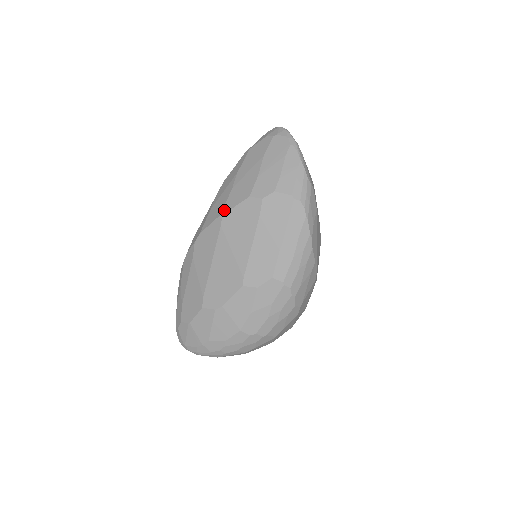
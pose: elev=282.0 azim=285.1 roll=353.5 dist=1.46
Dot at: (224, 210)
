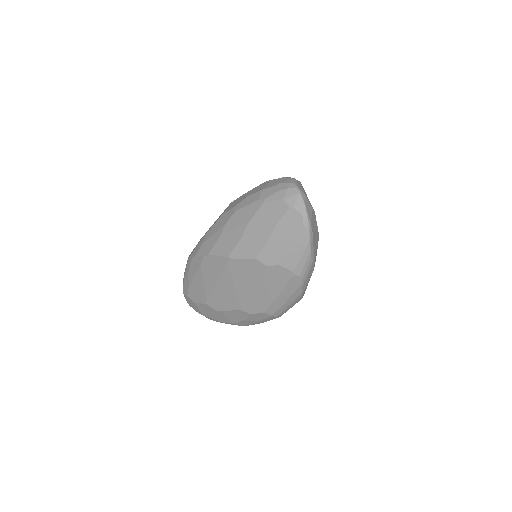
Dot at: (232, 255)
